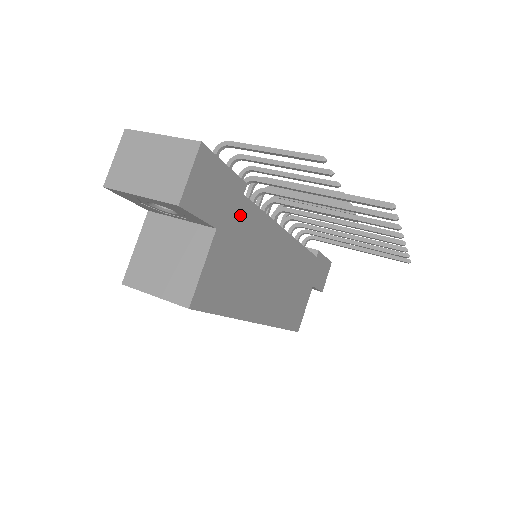
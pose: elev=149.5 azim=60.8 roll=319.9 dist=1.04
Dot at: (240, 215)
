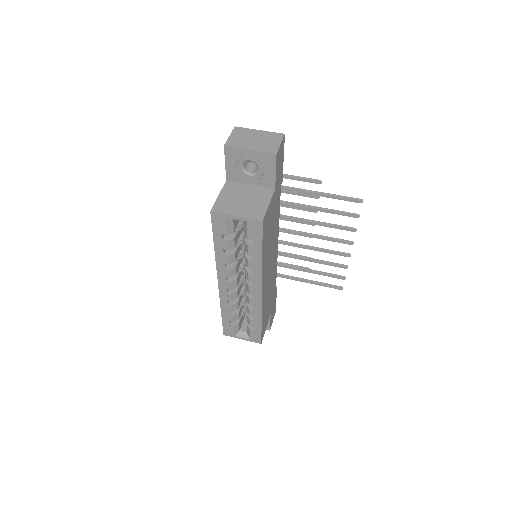
Dot at: (278, 196)
